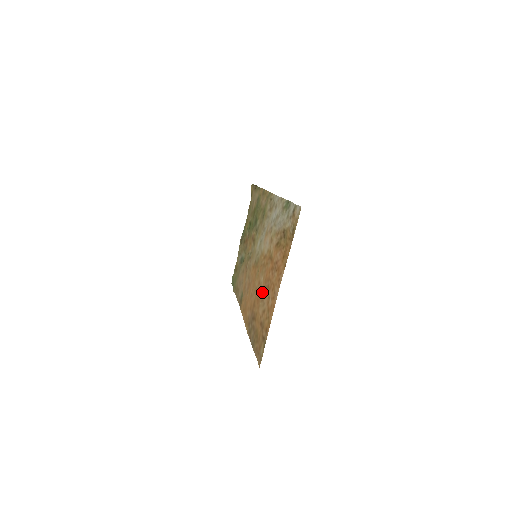
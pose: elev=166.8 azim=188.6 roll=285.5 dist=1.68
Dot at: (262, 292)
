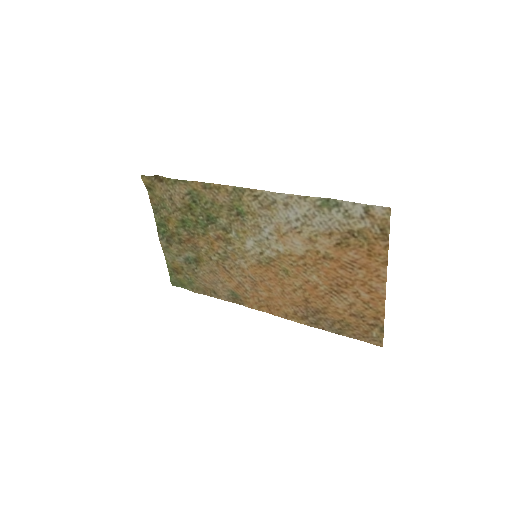
Dot at: (329, 290)
